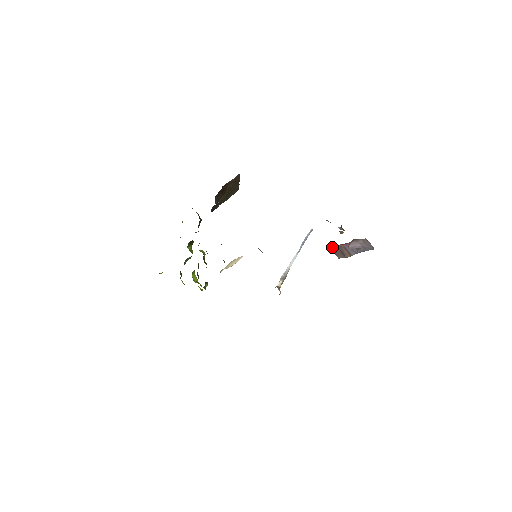
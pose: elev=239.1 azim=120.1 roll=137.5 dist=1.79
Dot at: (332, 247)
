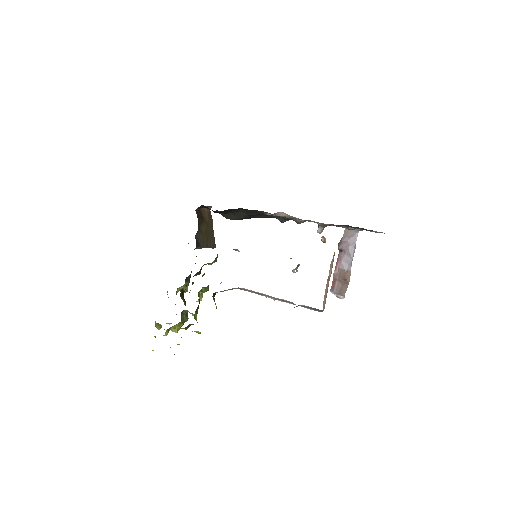
Dot at: (330, 289)
